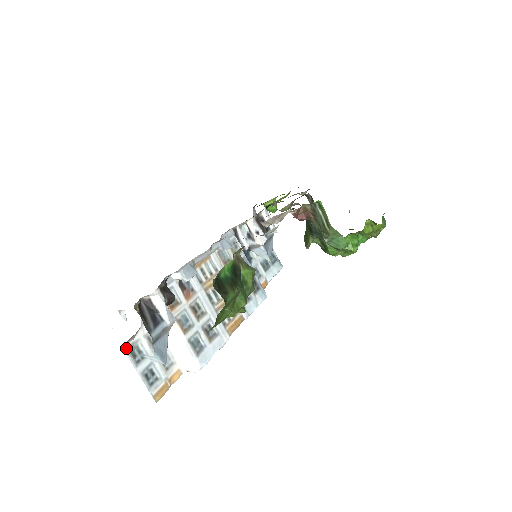
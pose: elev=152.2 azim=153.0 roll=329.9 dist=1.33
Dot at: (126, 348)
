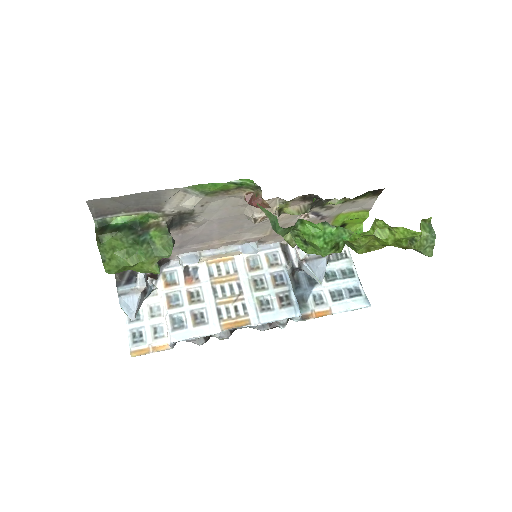
Dot at: occluded
